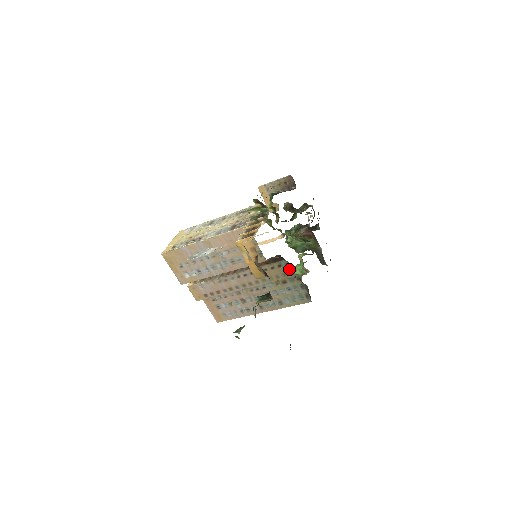
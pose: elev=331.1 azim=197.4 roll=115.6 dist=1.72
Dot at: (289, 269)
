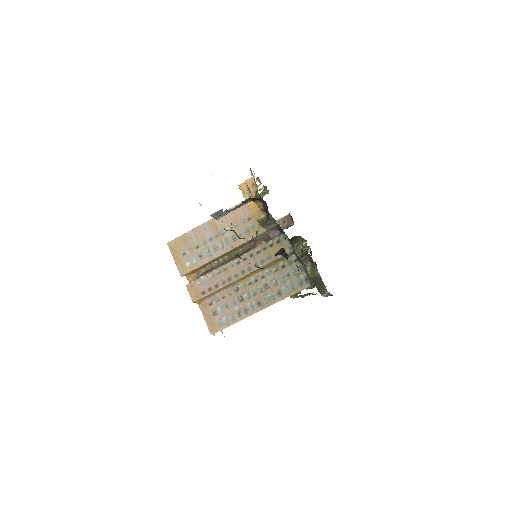
Dot at: (287, 244)
